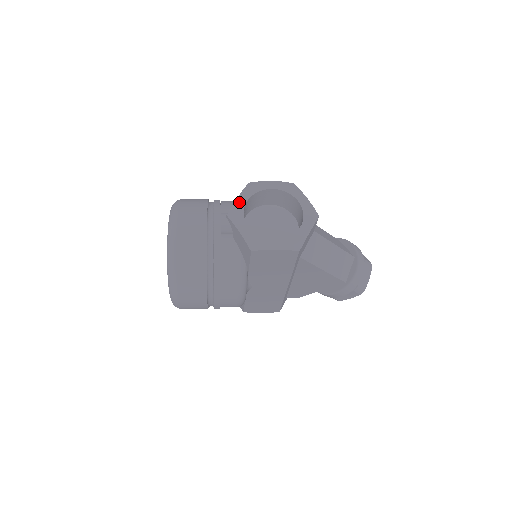
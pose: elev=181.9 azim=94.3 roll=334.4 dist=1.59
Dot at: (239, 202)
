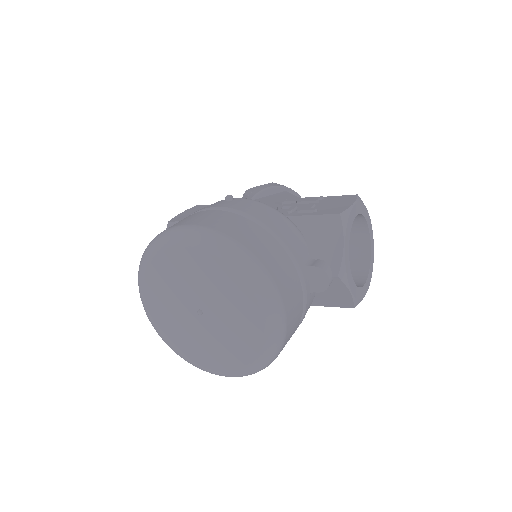
Dot at: (346, 253)
